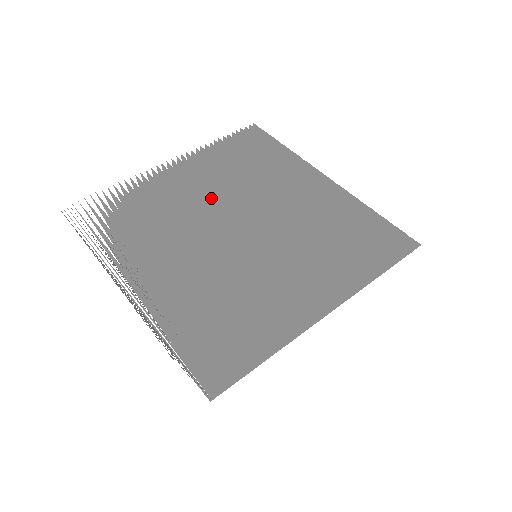
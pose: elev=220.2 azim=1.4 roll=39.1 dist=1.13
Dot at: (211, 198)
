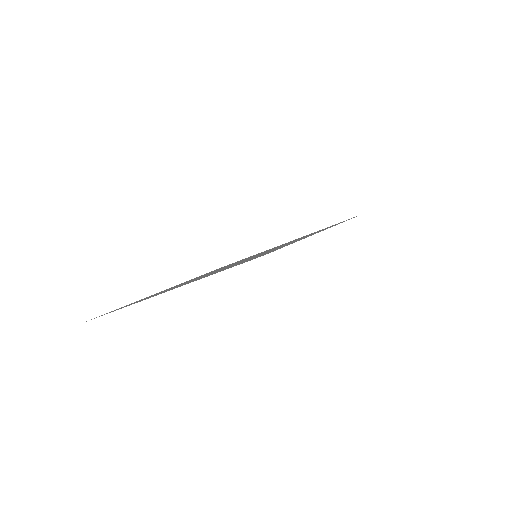
Dot at: occluded
